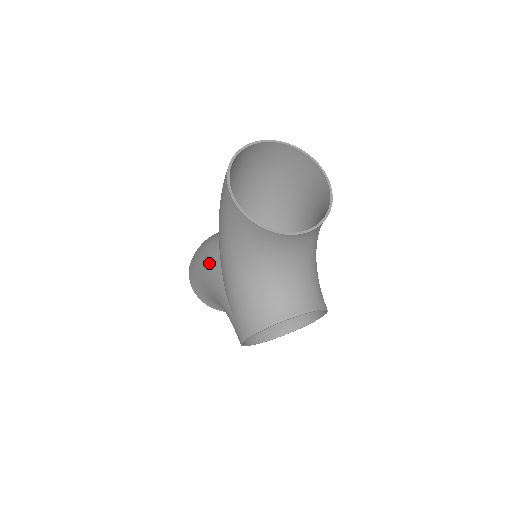
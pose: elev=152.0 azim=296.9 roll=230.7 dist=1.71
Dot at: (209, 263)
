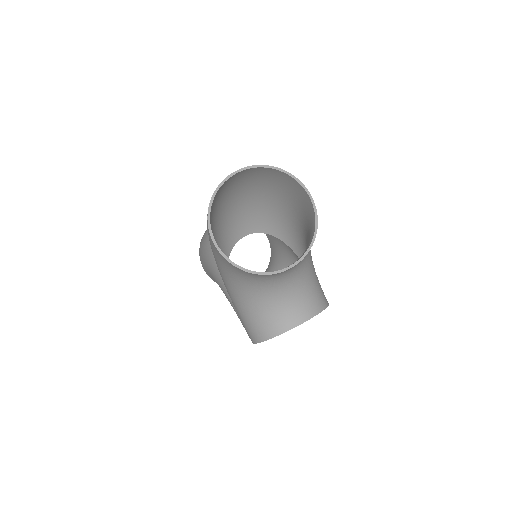
Dot at: (213, 265)
